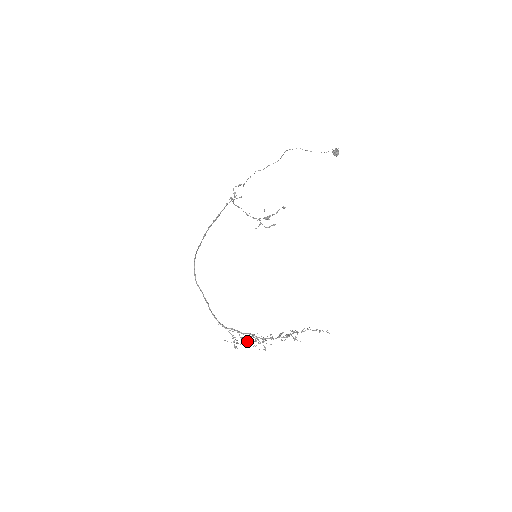
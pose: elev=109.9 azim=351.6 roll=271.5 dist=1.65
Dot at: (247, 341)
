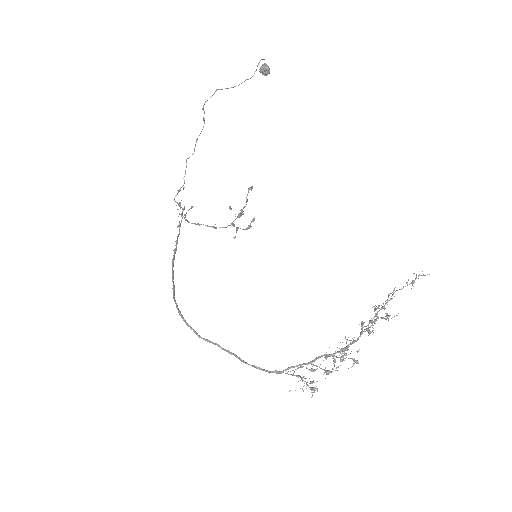
Dot at: occluded
